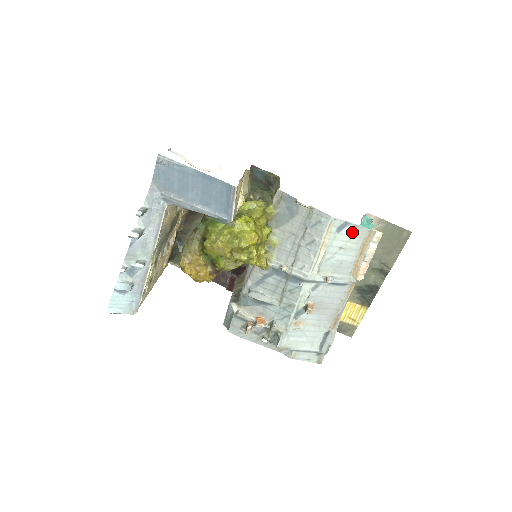
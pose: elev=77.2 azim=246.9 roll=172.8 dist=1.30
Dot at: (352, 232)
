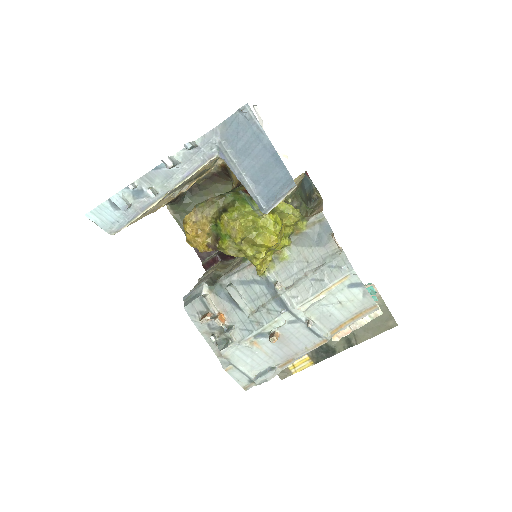
Dot at: (360, 295)
